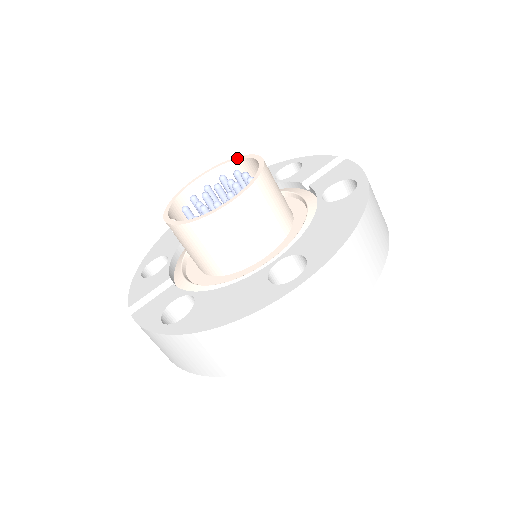
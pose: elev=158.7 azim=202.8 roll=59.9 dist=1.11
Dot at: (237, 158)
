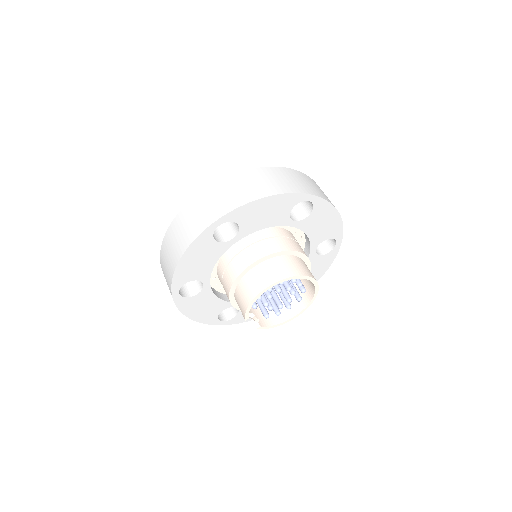
Dot at: occluded
